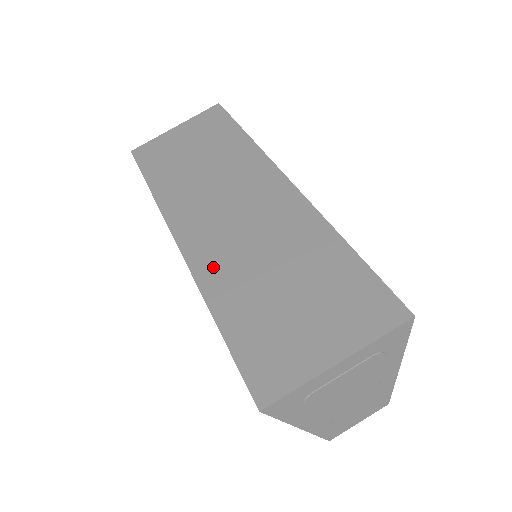
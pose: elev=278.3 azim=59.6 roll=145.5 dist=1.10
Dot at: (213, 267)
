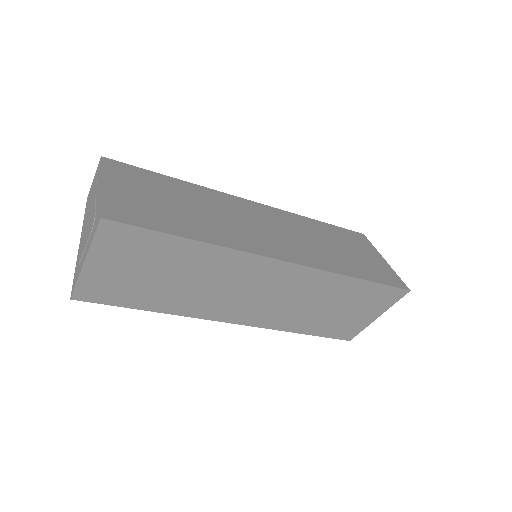
Dot at: (276, 321)
